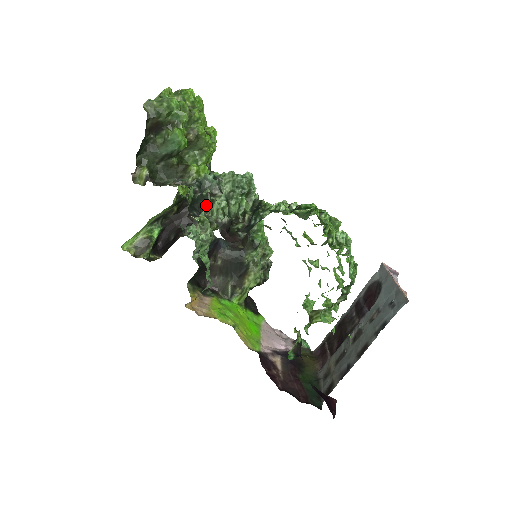
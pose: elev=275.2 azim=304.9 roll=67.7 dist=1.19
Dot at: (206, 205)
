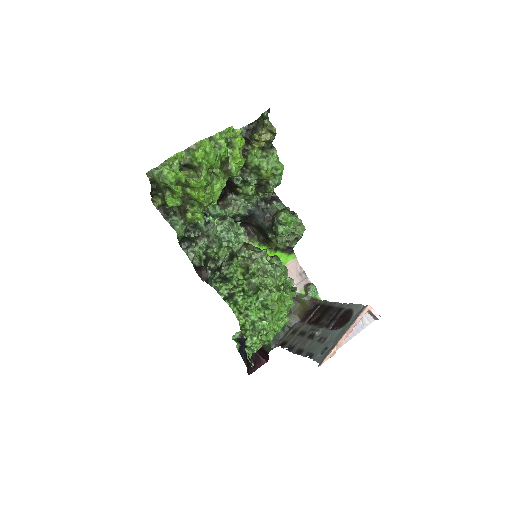
Dot at: (195, 241)
